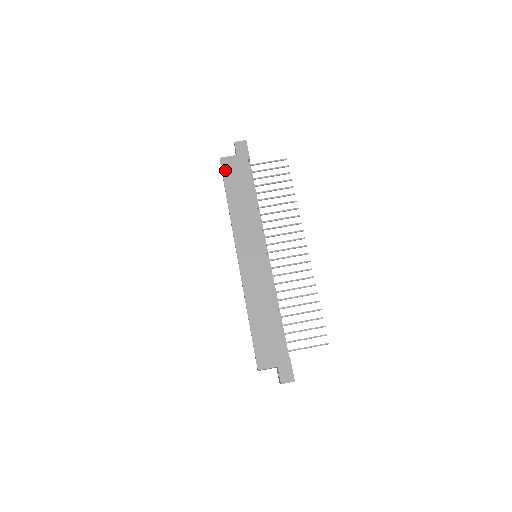
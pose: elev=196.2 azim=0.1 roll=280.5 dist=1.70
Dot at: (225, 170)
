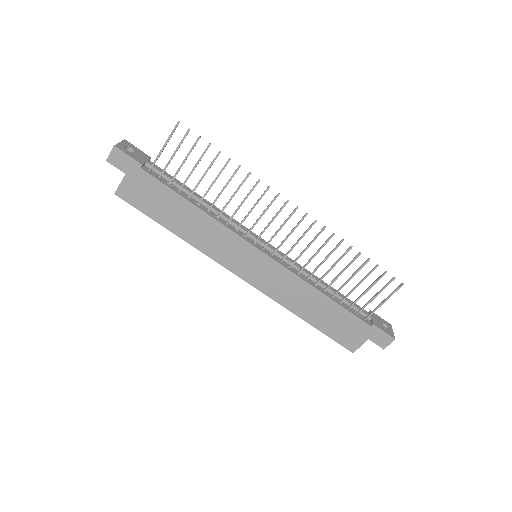
Dot at: (134, 203)
